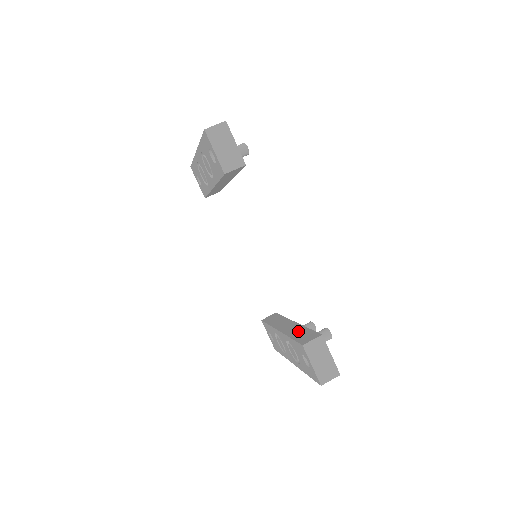
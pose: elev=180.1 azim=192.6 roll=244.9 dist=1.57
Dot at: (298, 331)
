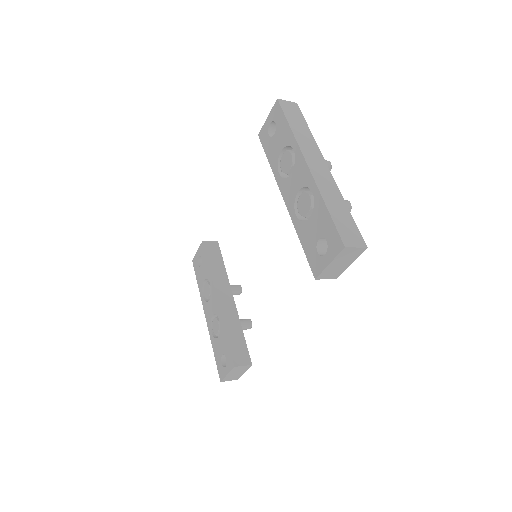
Dot at: (234, 328)
